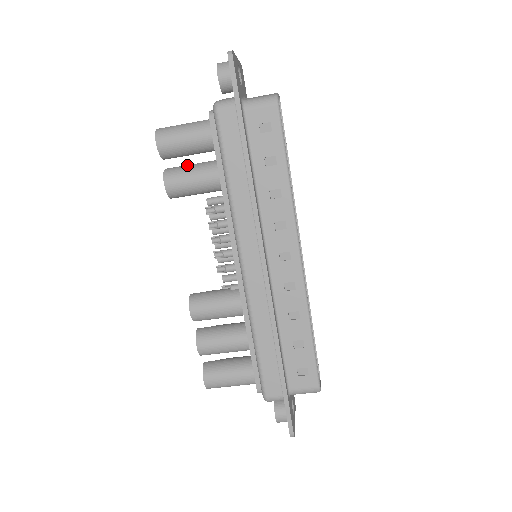
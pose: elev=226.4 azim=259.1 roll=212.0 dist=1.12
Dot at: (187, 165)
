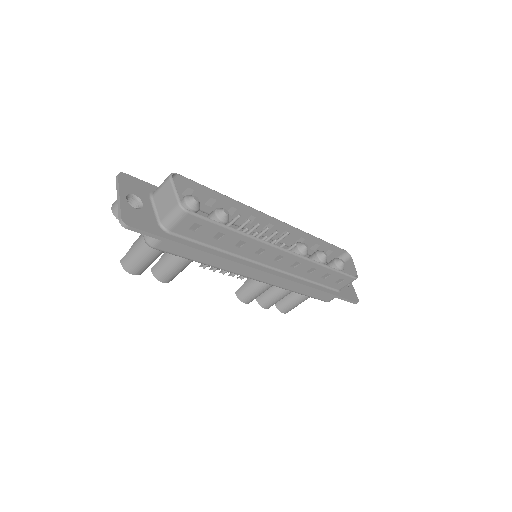
Dot at: (162, 261)
